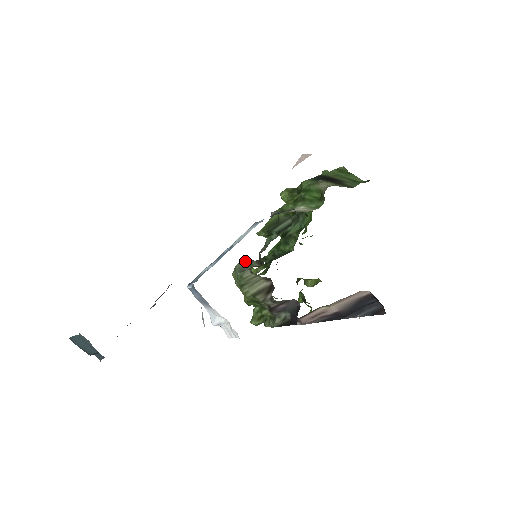
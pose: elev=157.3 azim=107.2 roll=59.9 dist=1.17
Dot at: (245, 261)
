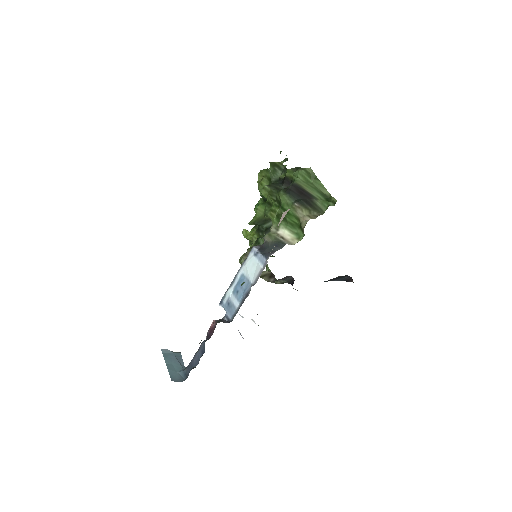
Dot at: (247, 254)
